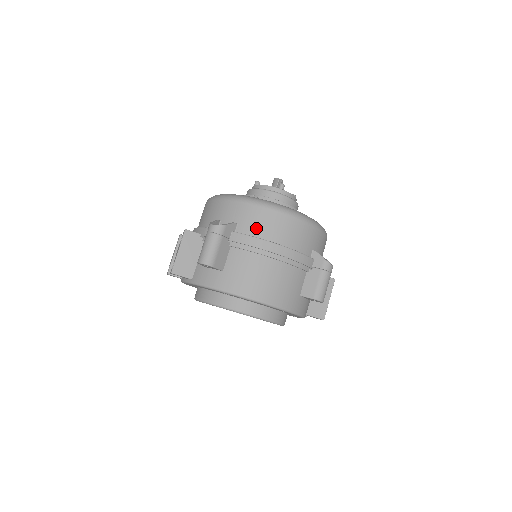
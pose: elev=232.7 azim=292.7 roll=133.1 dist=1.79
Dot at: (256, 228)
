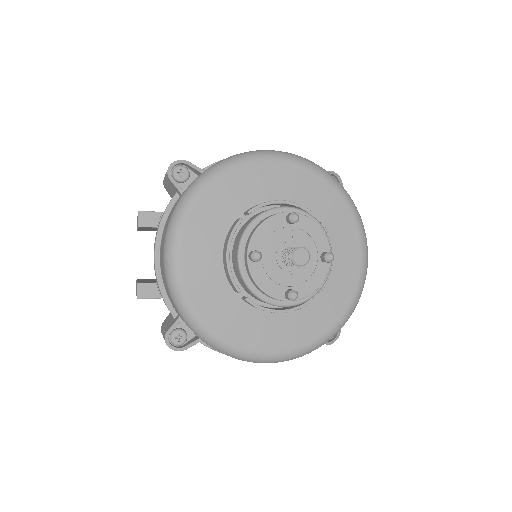
Dot at: occluded
